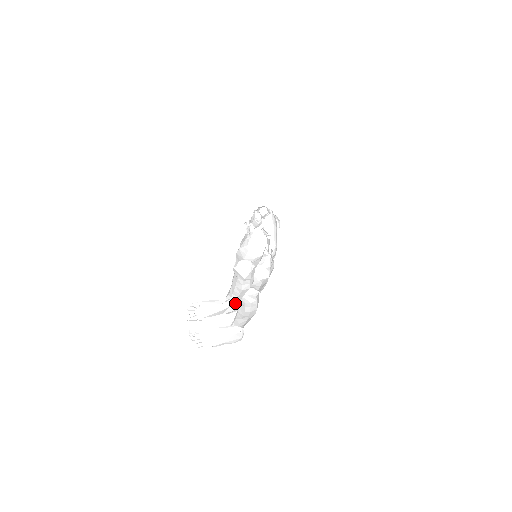
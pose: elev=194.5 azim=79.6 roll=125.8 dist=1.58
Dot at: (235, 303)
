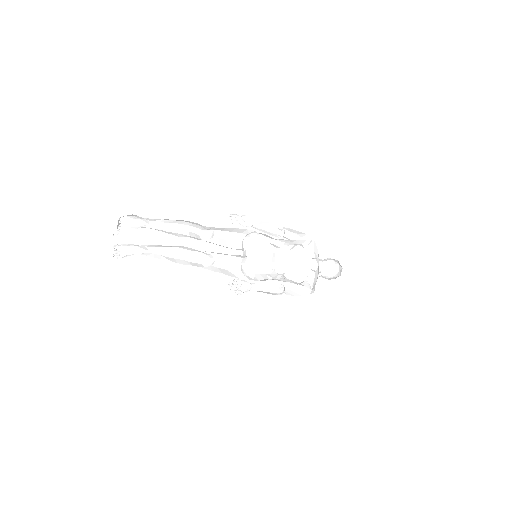
Dot at: occluded
